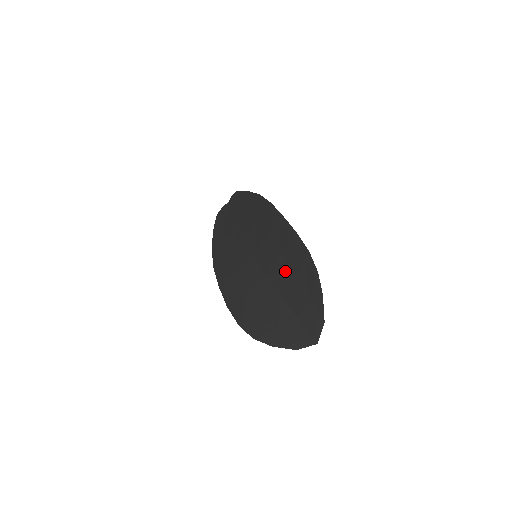
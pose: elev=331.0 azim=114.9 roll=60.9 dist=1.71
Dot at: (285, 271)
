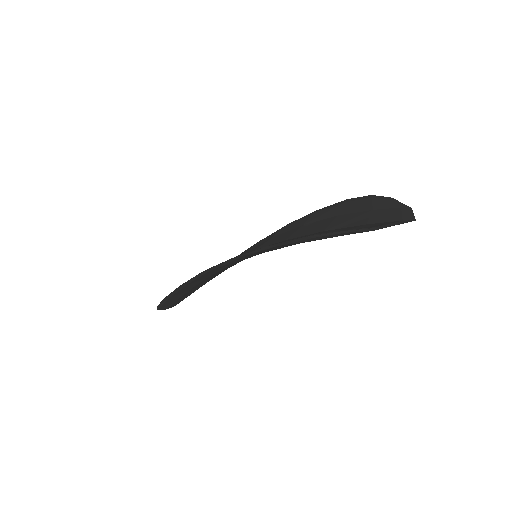
Dot at: (318, 223)
